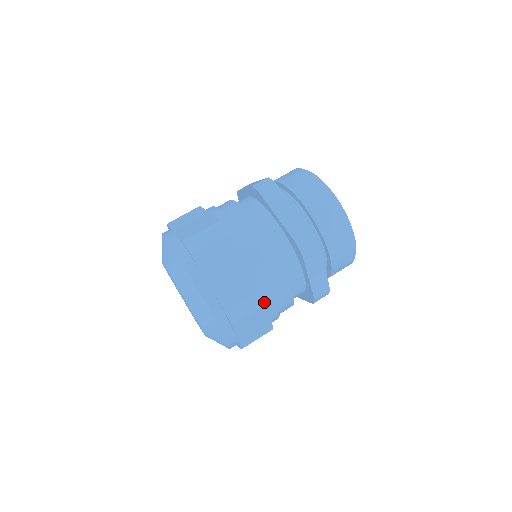
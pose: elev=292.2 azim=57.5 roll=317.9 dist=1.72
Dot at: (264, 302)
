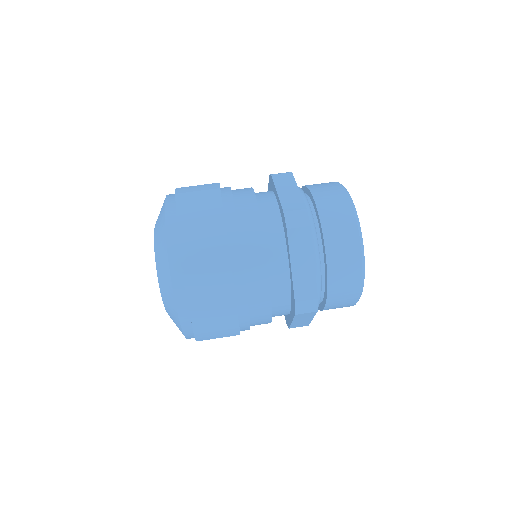
Dot at: (227, 262)
